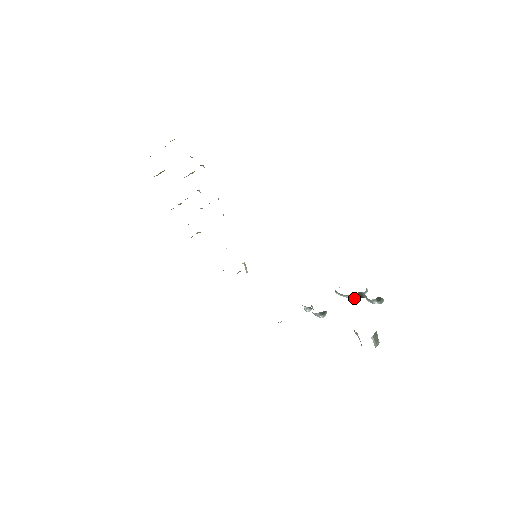
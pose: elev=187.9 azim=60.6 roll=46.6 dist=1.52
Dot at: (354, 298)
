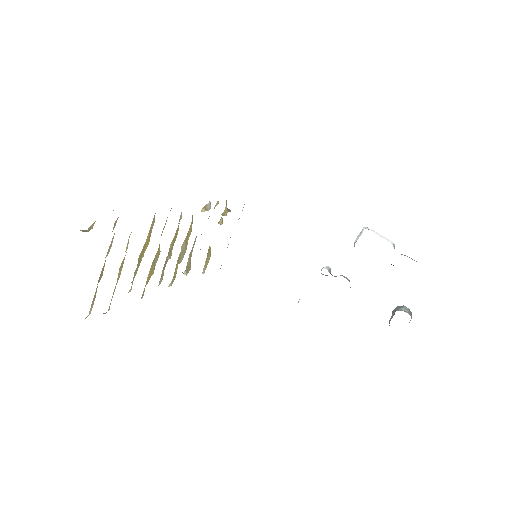
Dot at: occluded
